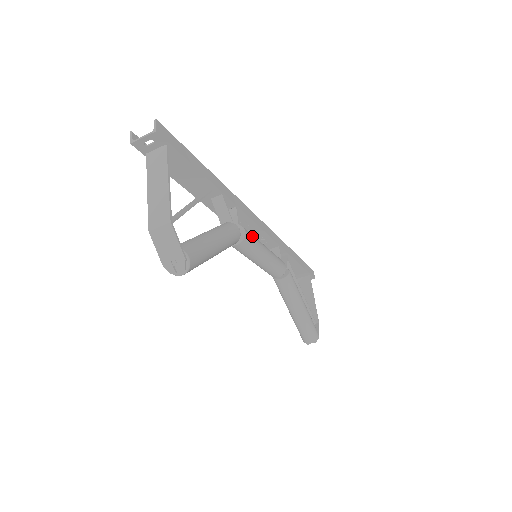
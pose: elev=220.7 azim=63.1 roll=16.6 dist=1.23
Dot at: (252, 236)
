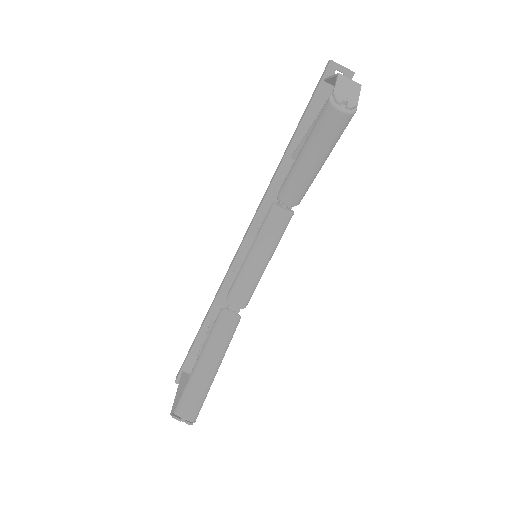
Dot at: (286, 227)
